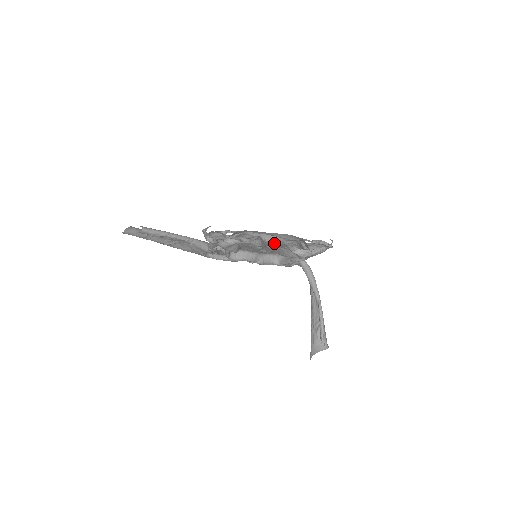
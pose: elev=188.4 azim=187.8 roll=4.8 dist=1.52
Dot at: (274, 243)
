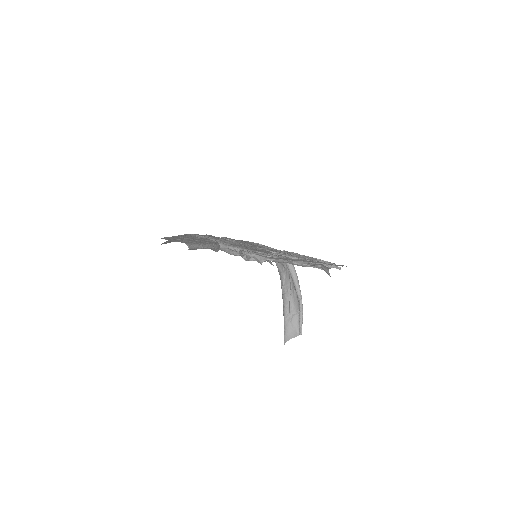
Dot at: occluded
